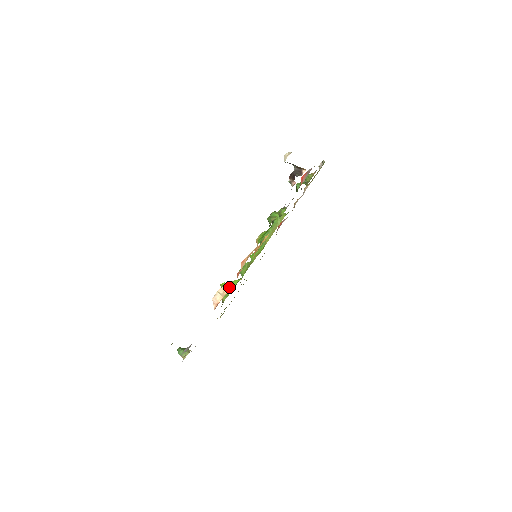
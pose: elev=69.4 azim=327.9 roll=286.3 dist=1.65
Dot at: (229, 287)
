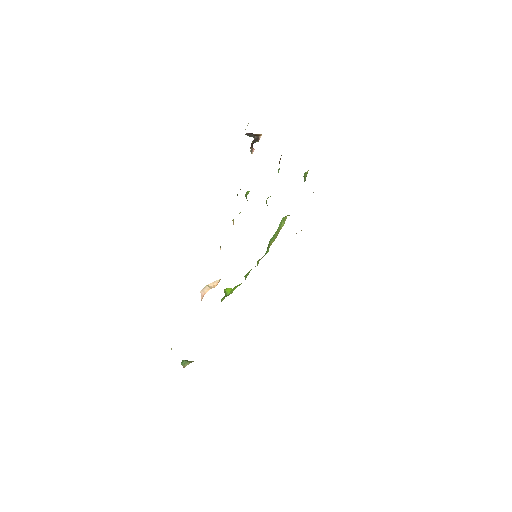
Dot at: (219, 280)
